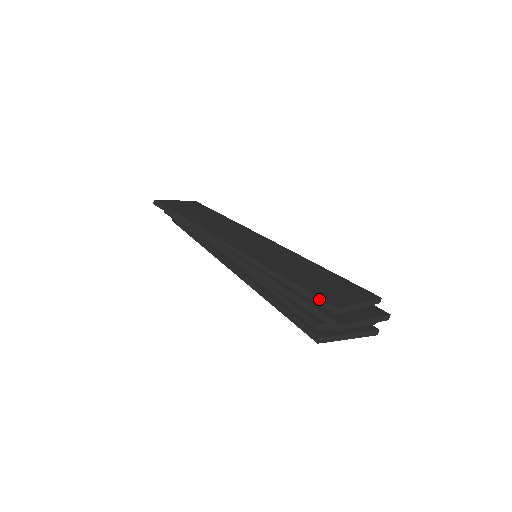
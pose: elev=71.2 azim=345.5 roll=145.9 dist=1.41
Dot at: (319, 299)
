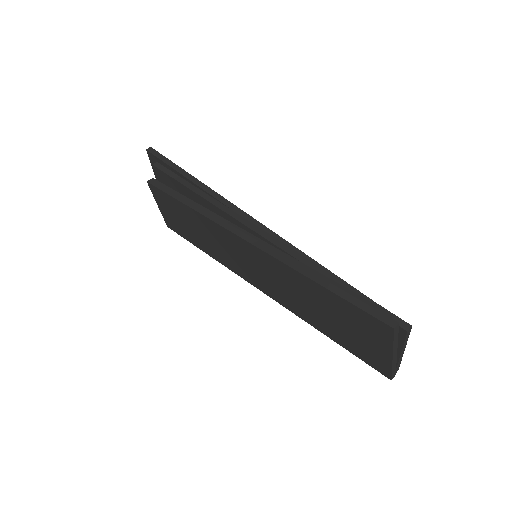
Dot at: occluded
